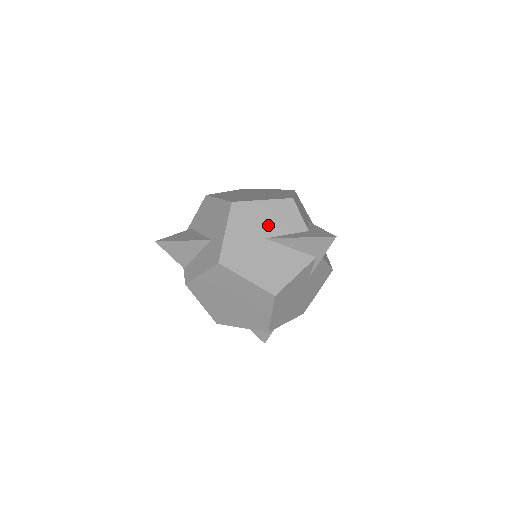
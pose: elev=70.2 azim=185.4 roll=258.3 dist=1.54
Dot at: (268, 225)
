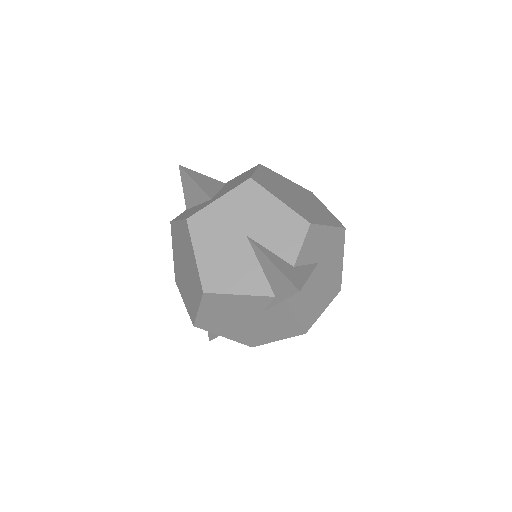
Dot at: (261, 226)
